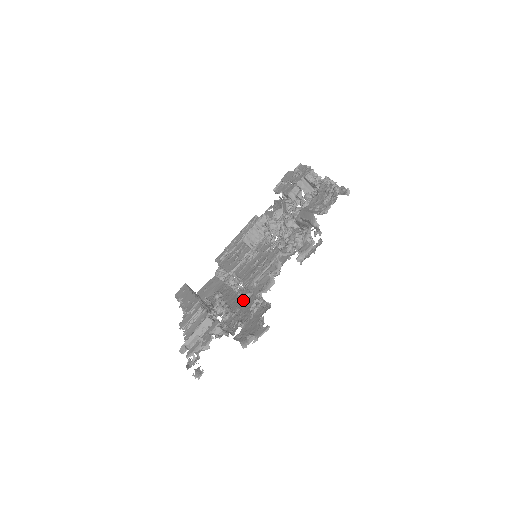
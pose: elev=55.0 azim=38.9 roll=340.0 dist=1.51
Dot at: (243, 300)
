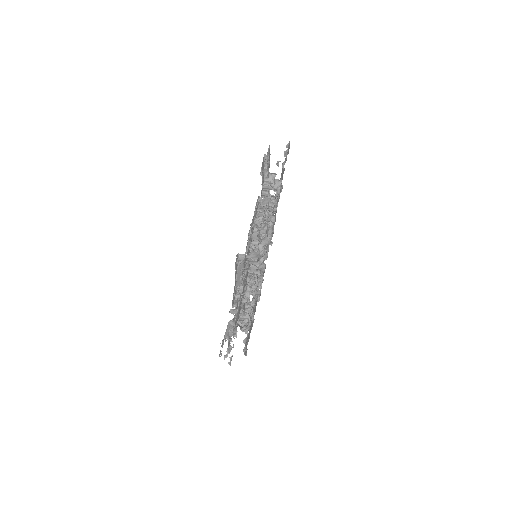
Dot at: occluded
